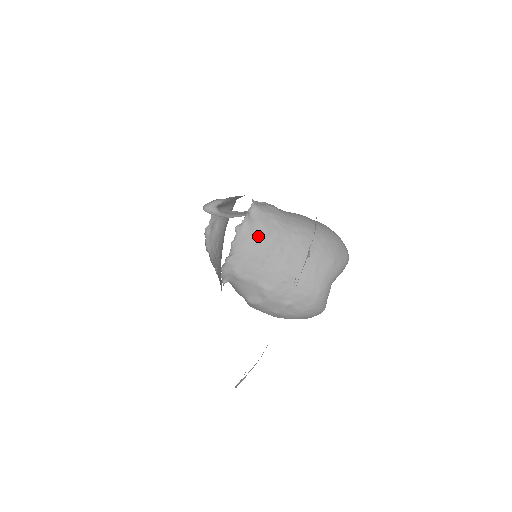
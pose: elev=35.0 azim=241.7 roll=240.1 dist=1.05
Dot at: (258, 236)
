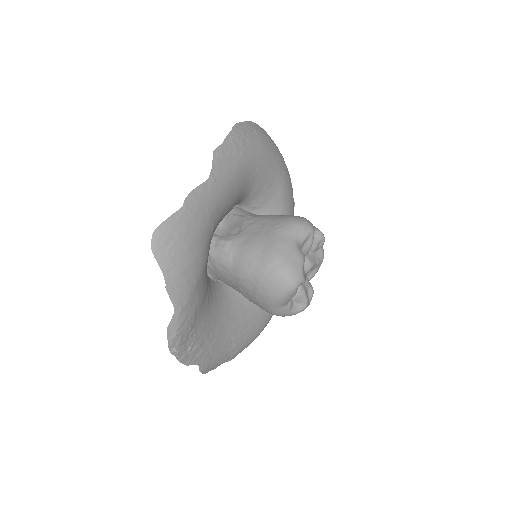
Dot at: (218, 273)
